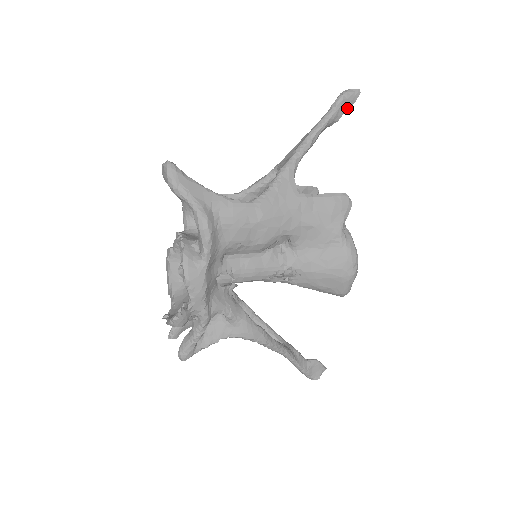
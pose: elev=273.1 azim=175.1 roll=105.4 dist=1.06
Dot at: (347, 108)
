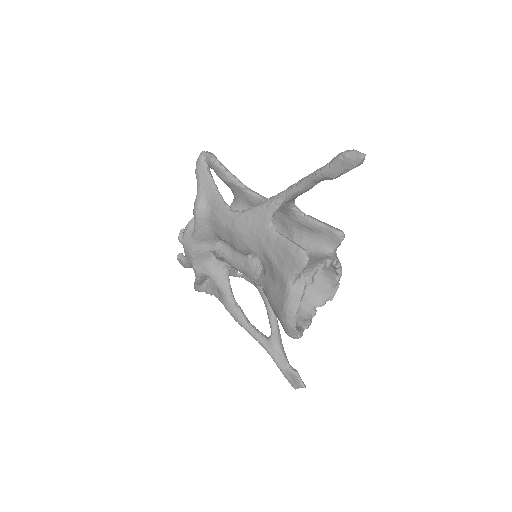
Dot at: (346, 169)
